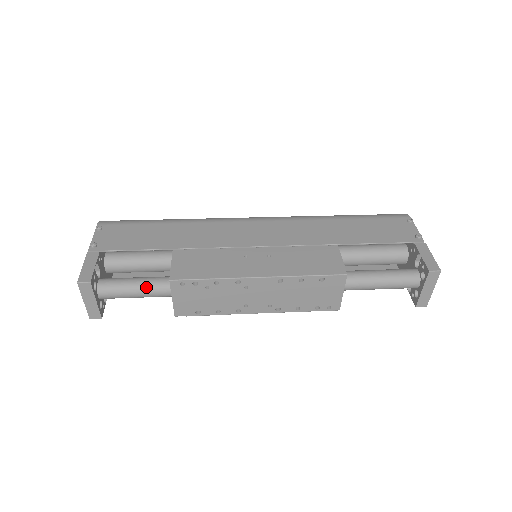
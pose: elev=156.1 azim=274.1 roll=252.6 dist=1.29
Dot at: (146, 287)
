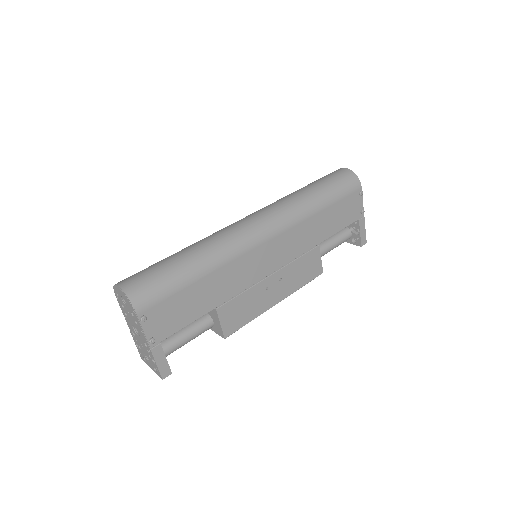
Dot at: occluded
